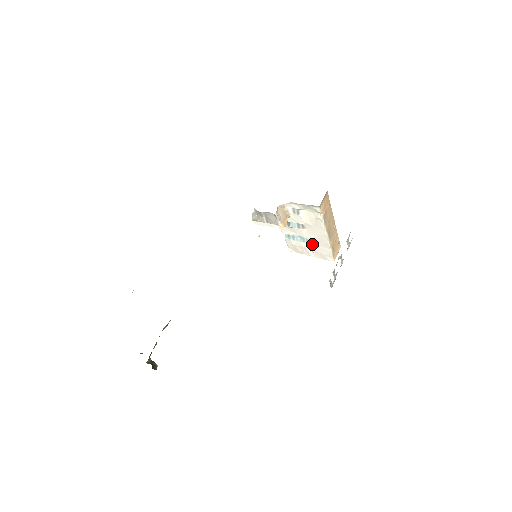
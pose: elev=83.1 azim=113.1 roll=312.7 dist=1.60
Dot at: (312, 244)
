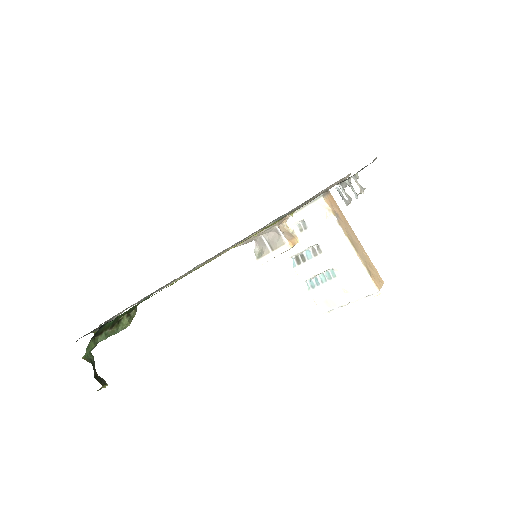
Dot at: (341, 276)
